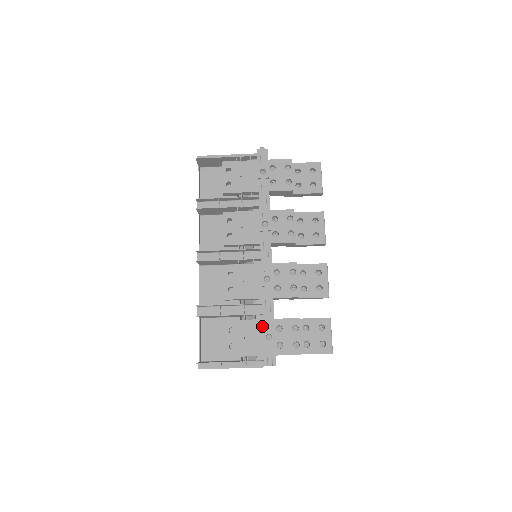
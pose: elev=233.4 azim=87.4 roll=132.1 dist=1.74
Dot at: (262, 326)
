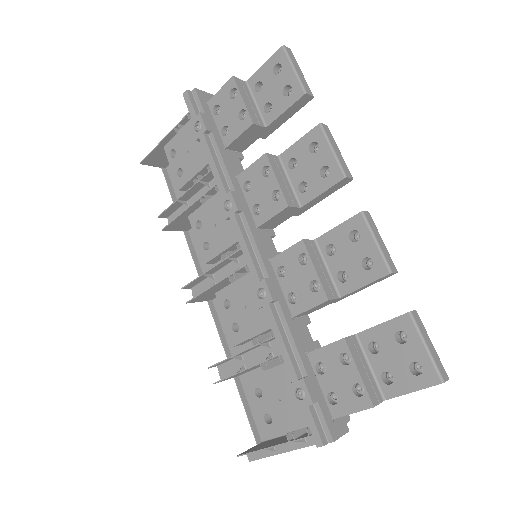
Dot at: occluded
